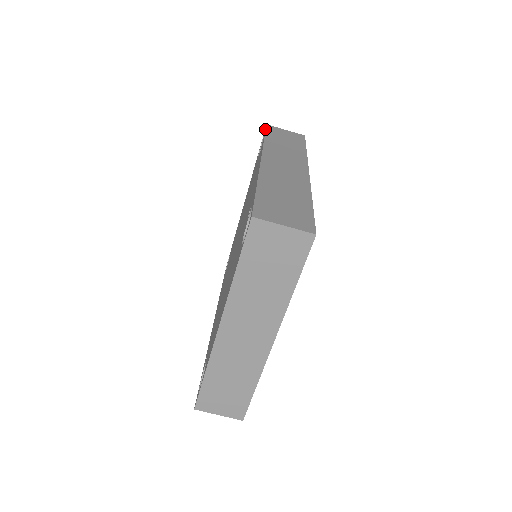
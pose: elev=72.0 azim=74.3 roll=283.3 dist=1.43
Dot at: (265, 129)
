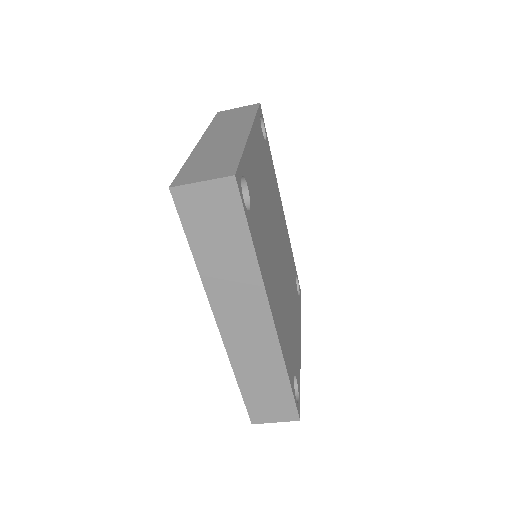
Dot at: (175, 204)
